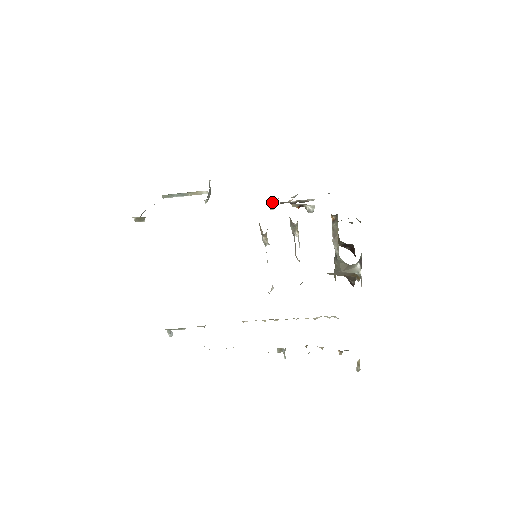
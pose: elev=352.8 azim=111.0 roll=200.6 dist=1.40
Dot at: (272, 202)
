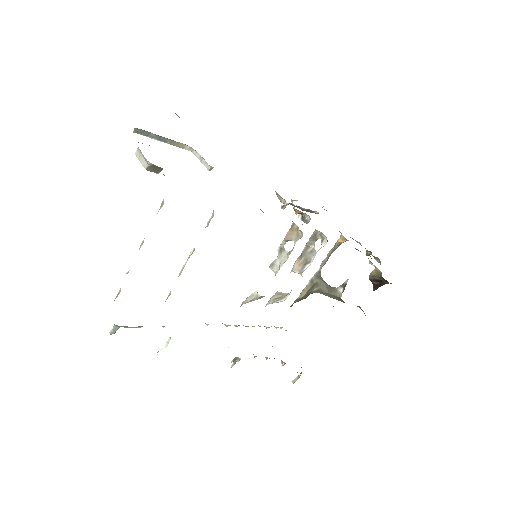
Dot at: occluded
